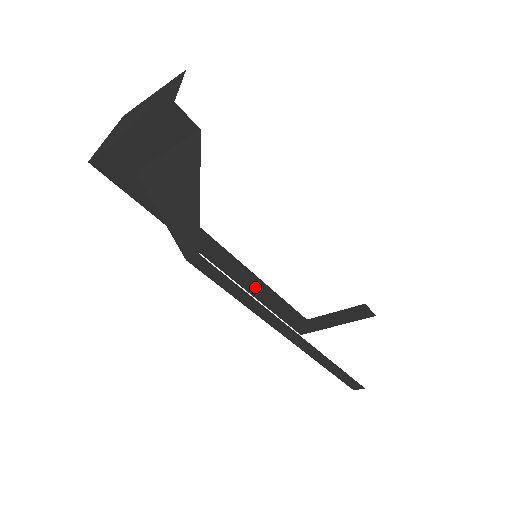
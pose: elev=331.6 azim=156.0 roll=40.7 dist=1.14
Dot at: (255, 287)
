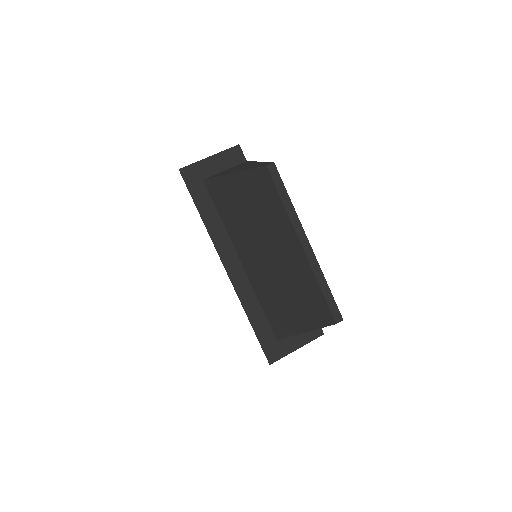
Dot at: (246, 296)
